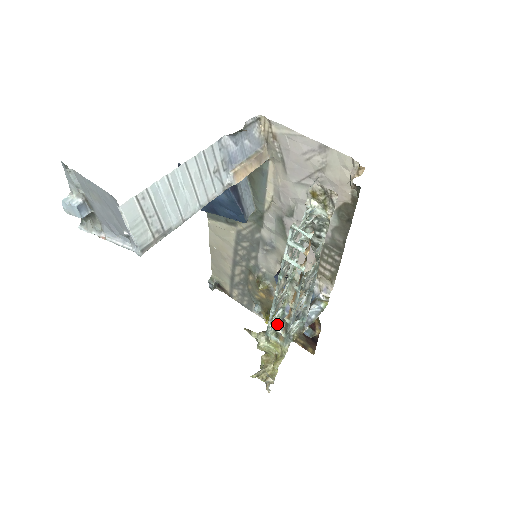
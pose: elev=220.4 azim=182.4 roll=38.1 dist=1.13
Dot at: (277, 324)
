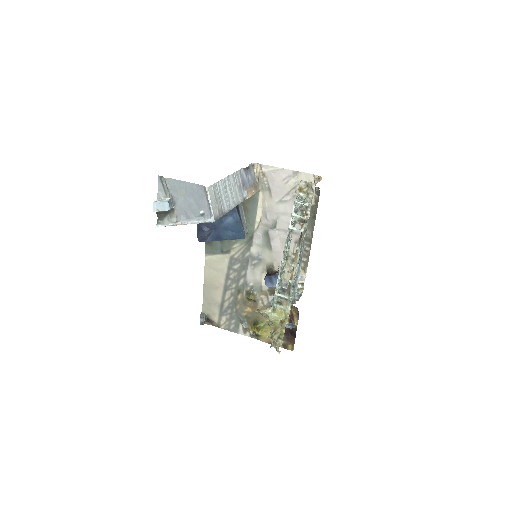
Dot at: (281, 293)
